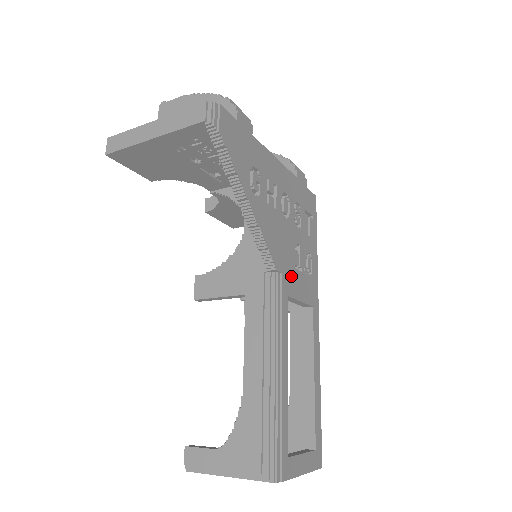
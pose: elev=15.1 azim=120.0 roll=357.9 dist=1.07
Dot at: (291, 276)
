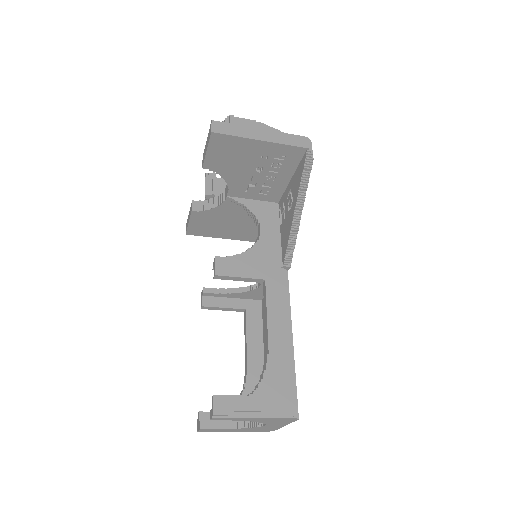
Dot at: occluded
